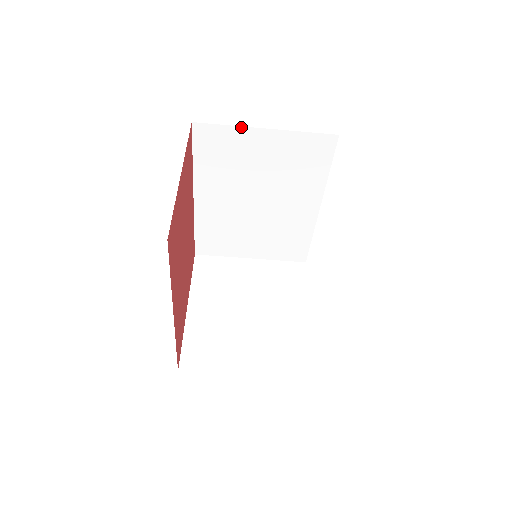
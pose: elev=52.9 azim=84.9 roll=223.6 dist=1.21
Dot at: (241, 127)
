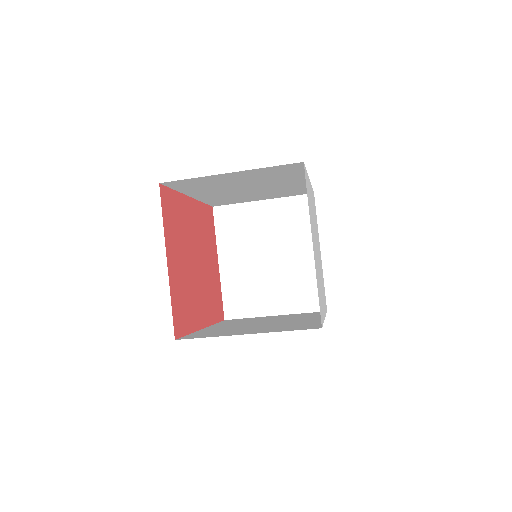
Dot at: (205, 176)
